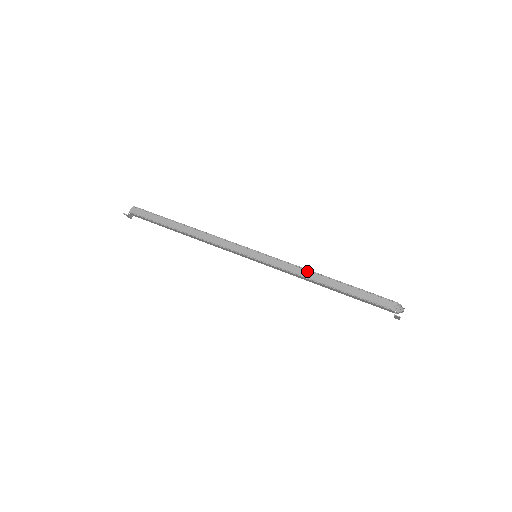
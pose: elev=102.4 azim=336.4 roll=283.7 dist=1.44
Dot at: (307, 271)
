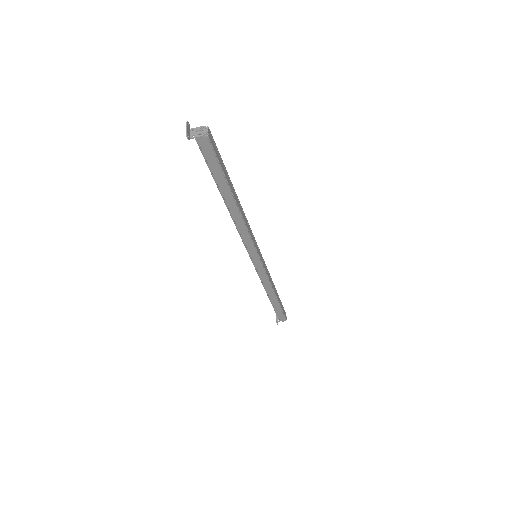
Dot at: (271, 287)
